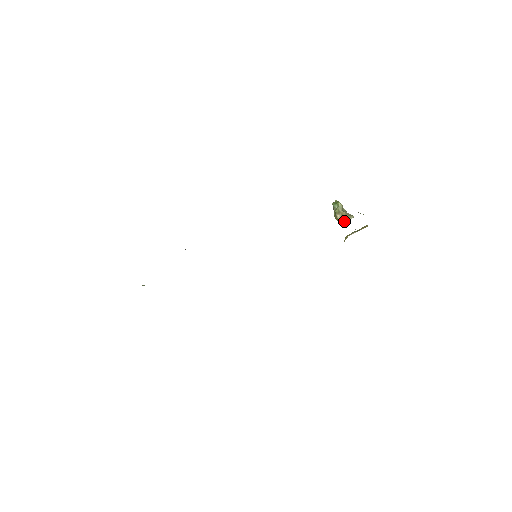
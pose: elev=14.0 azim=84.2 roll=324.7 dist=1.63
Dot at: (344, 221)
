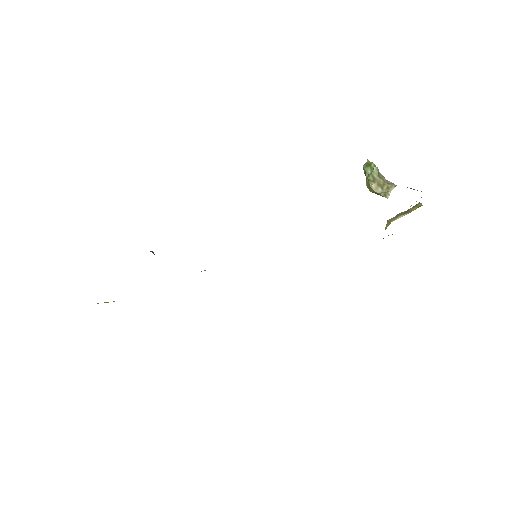
Dot at: (382, 194)
